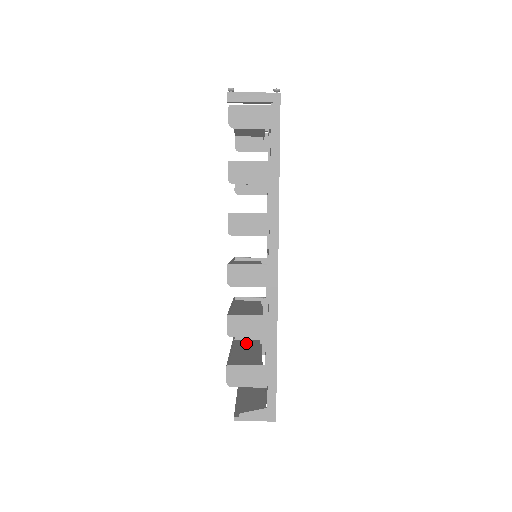
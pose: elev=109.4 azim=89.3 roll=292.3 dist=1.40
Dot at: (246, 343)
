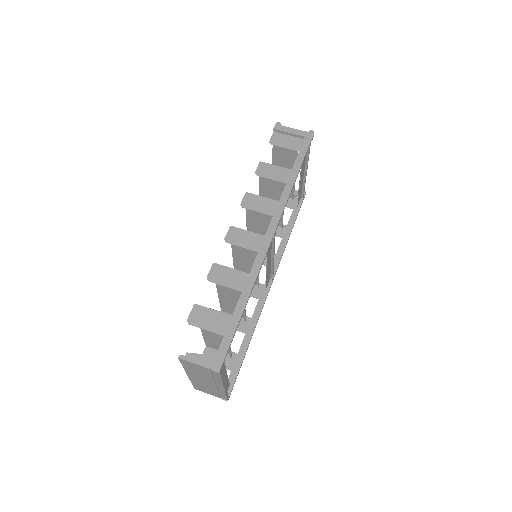
Dot at: (217, 345)
